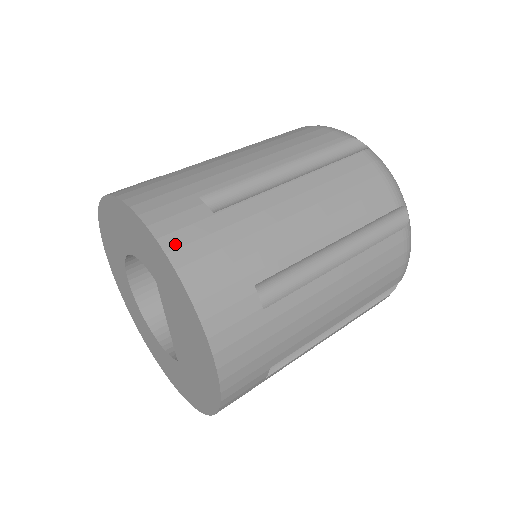
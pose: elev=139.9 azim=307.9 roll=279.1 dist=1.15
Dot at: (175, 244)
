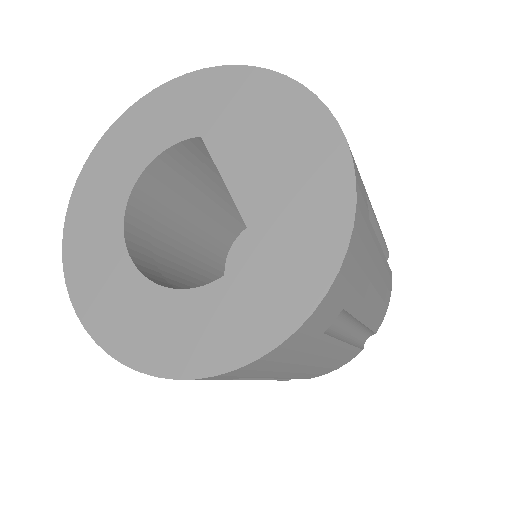
Dot at: occluded
